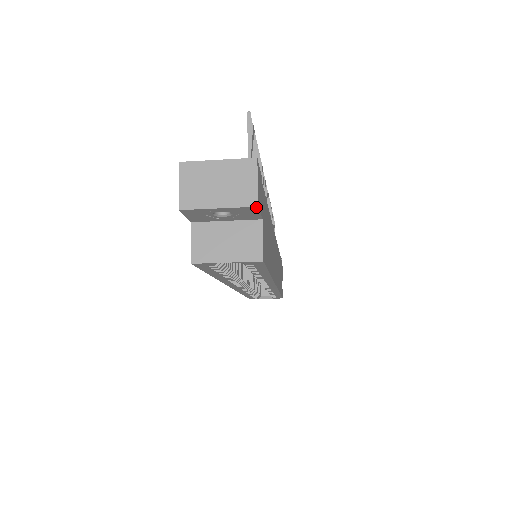
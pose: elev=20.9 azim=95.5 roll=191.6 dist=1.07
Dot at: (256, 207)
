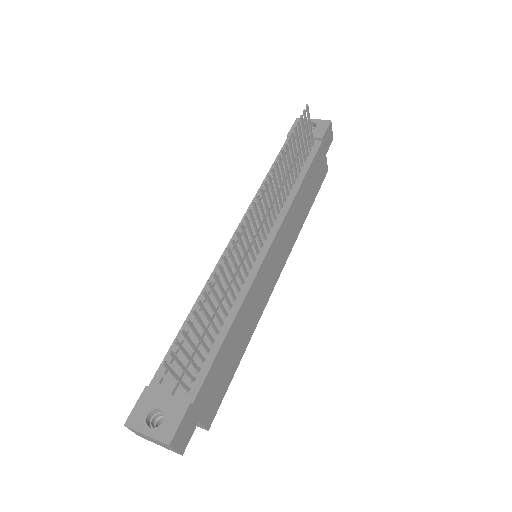
Dot at: (182, 453)
